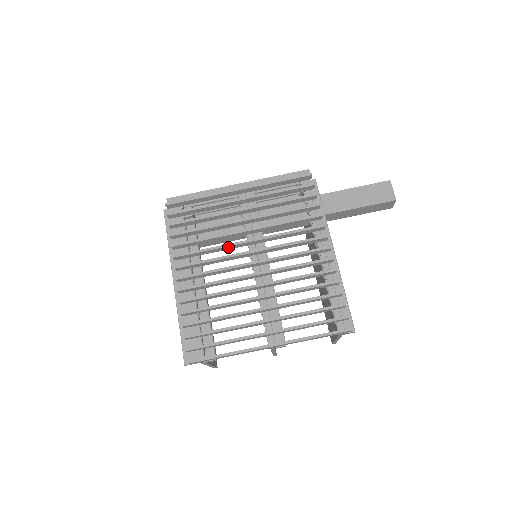
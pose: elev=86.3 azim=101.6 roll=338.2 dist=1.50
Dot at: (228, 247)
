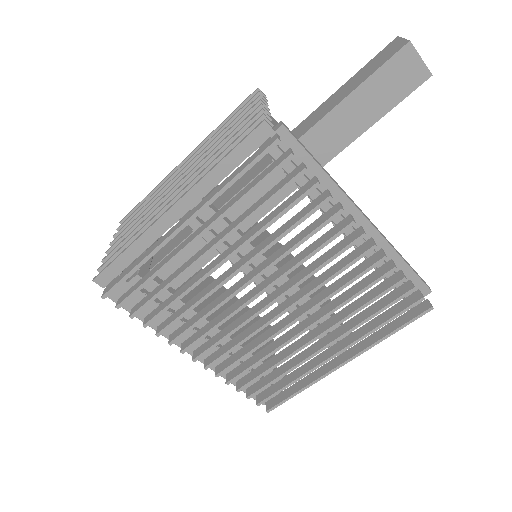
Dot at: (226, 299)
